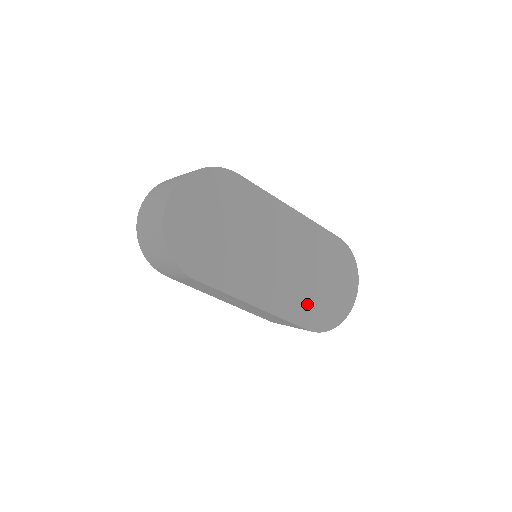
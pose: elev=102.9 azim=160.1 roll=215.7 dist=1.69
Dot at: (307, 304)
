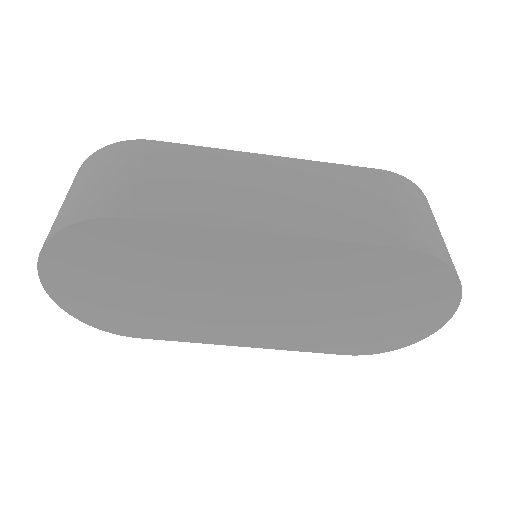
Dot at: (337, 334)
